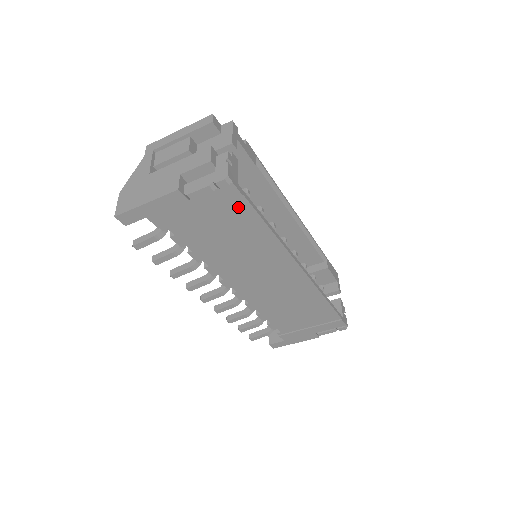
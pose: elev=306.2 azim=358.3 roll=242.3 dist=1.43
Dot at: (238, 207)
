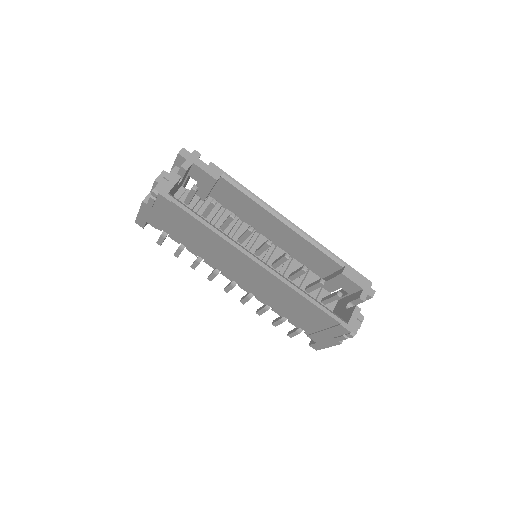
Dot at: (178, 211)
